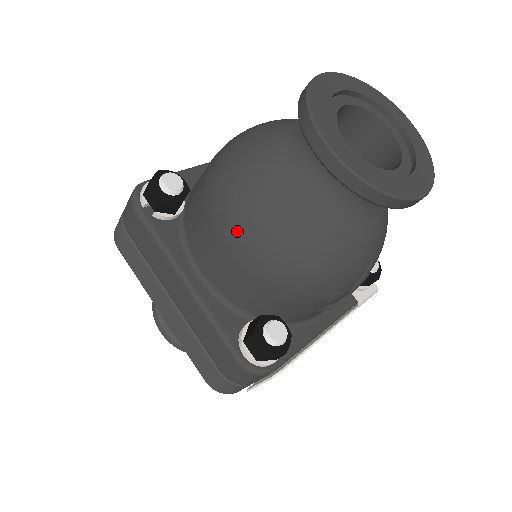
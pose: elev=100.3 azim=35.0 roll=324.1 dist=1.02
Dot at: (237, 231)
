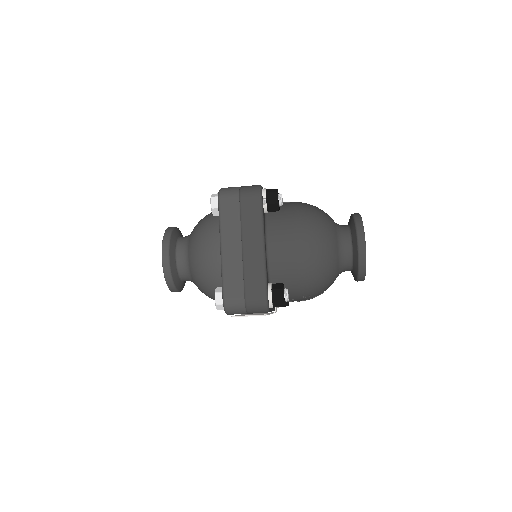
Dot at: (309, 243)
